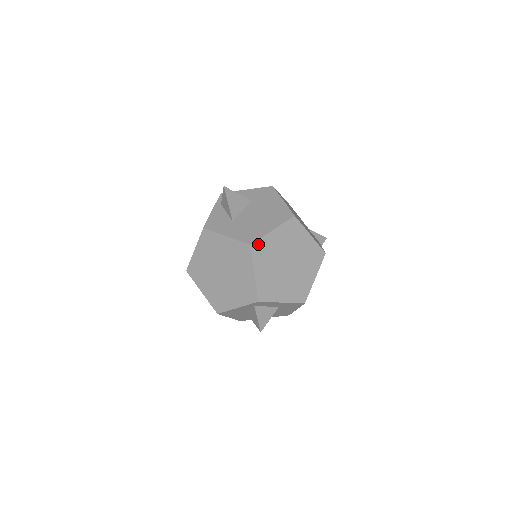
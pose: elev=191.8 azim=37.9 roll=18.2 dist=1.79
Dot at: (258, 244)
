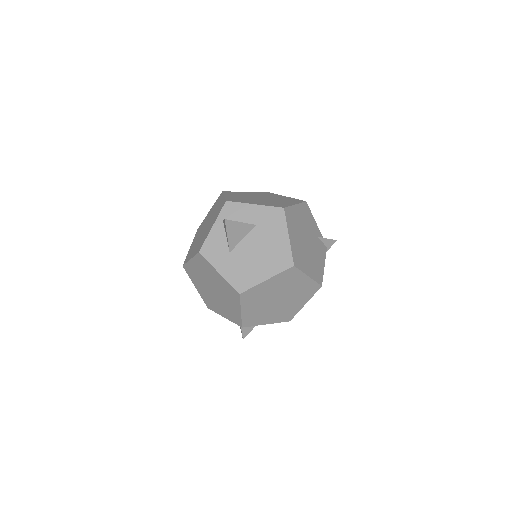
Dot at: (248, 292)
